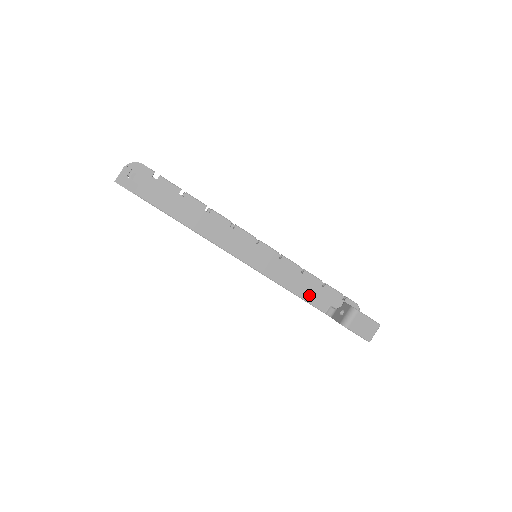
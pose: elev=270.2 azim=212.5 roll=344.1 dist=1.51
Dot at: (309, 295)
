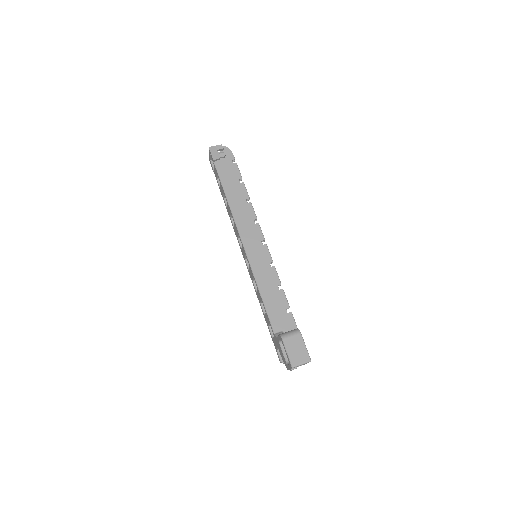
Dot at: (272, 309)
